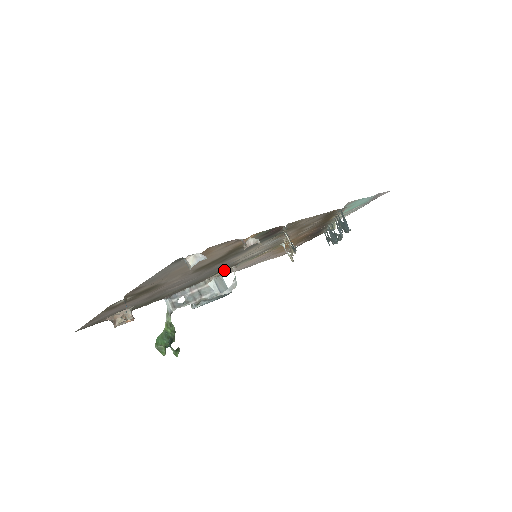
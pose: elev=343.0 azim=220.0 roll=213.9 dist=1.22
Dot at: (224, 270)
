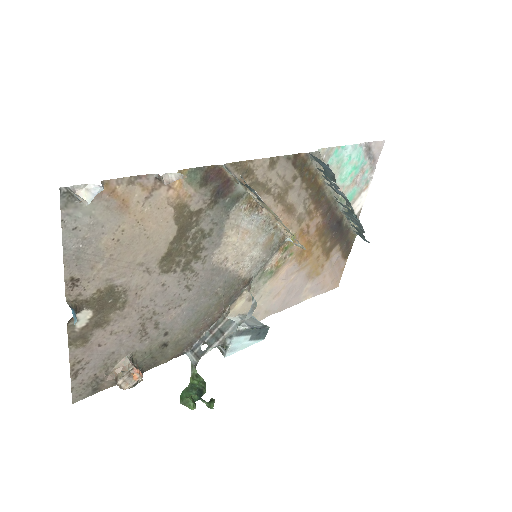
Dot at: (241, 298)
